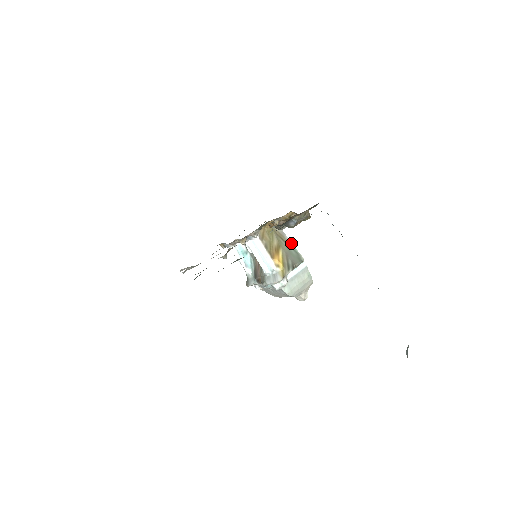
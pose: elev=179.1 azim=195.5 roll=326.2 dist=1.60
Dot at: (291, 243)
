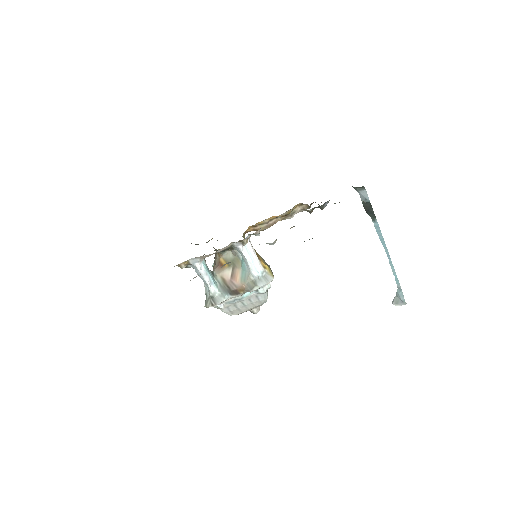
Dot at: occluded
